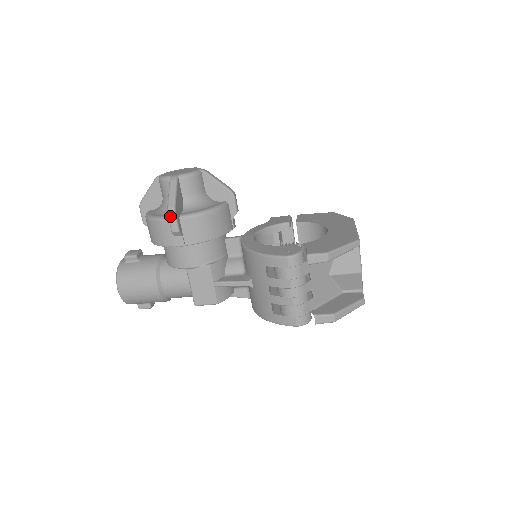
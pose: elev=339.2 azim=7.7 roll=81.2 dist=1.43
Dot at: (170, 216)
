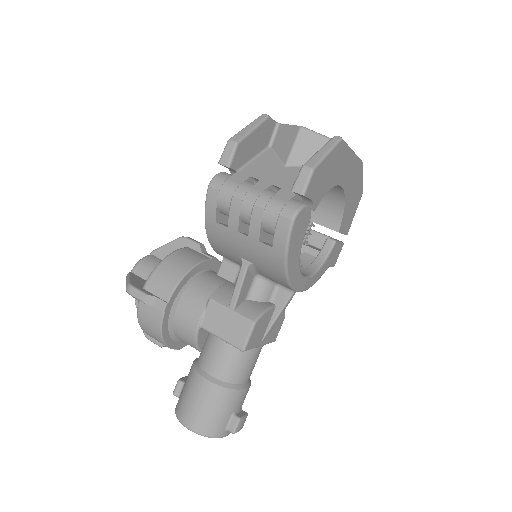
Dot at: (130, 292)
